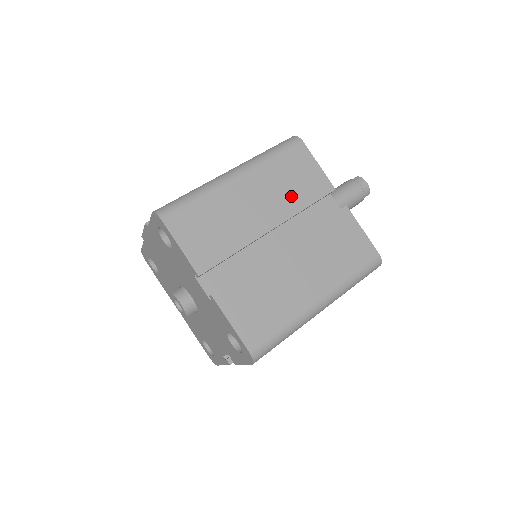
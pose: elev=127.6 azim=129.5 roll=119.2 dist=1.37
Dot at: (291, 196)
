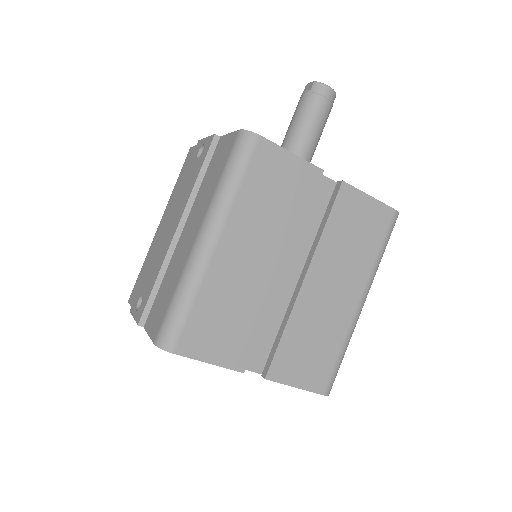
Dot at: (283, 218)
